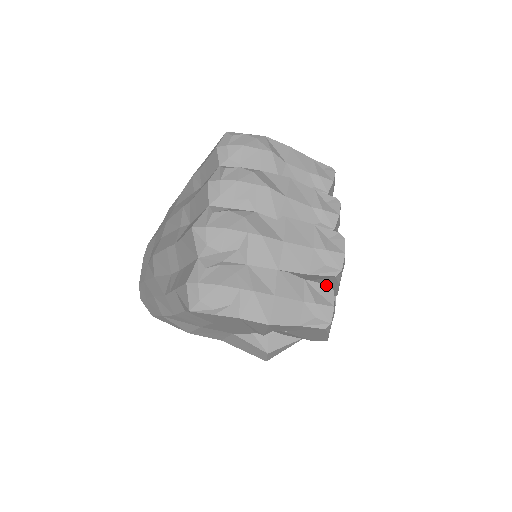
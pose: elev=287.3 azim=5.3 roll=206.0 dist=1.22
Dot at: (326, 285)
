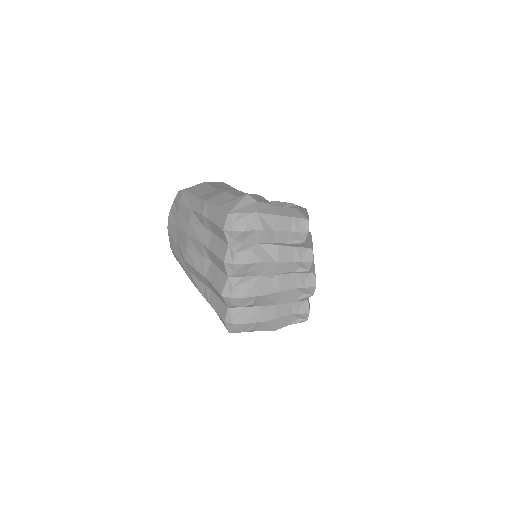
Dot at: (305, 301)
